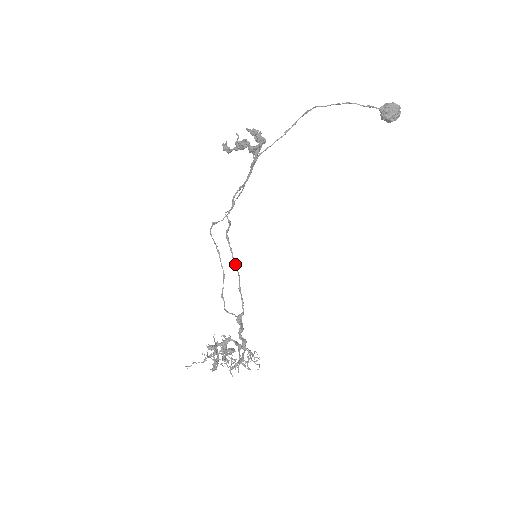
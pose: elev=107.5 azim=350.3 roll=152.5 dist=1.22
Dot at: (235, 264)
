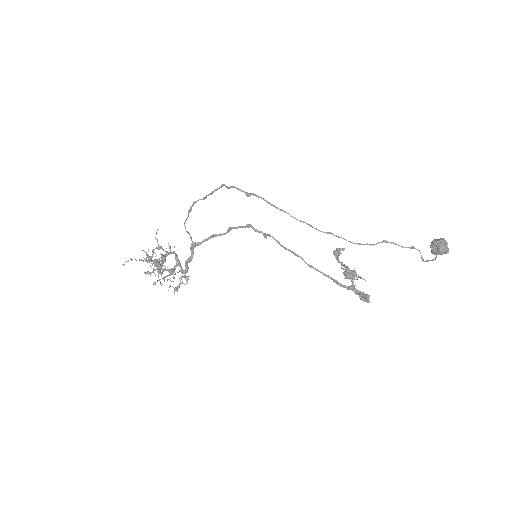
Dot at: occluded
